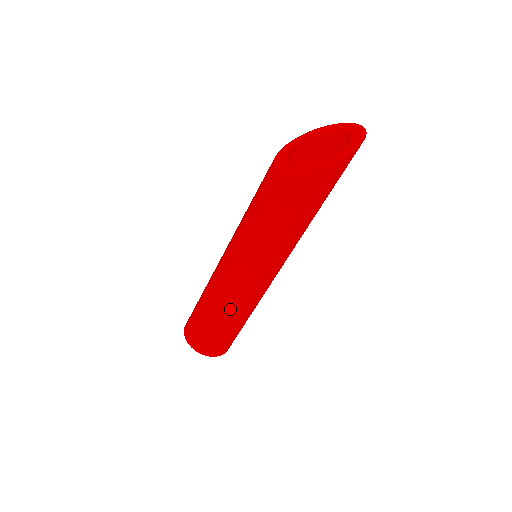
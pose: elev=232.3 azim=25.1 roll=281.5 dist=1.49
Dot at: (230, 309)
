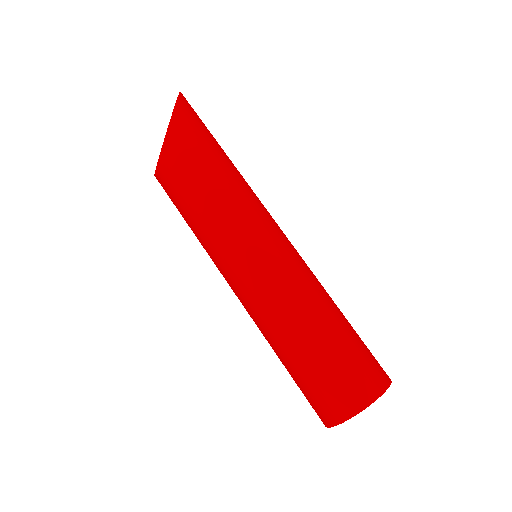
Dot at: (302, 306)
